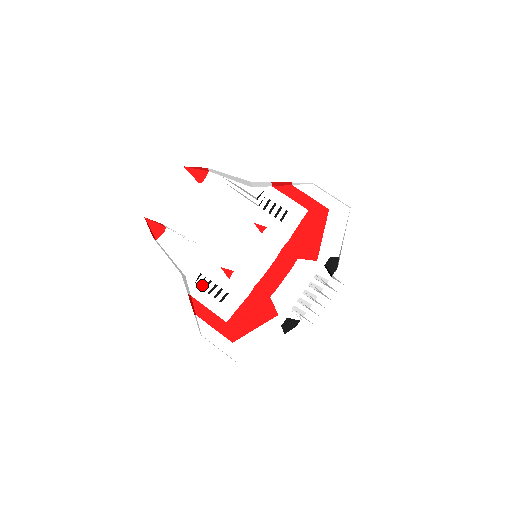
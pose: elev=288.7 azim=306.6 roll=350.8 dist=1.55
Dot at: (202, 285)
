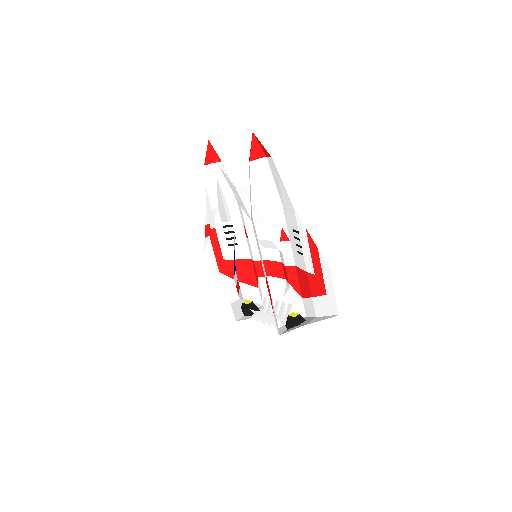
Dot at: (224, 223)
